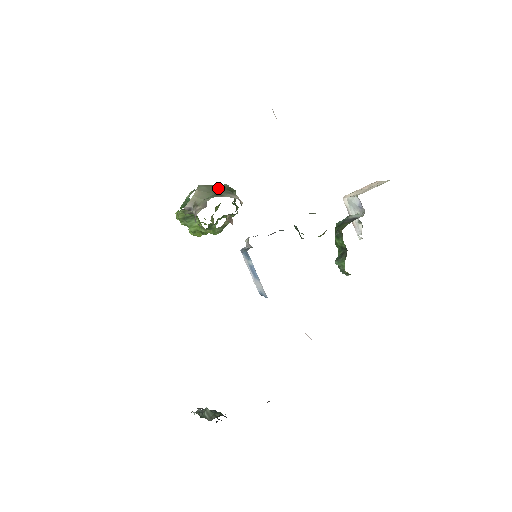
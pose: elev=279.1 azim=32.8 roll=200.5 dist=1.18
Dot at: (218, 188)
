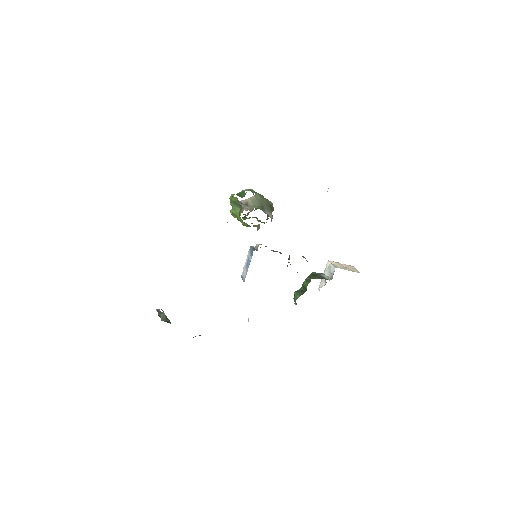
Dot at: (266, 203)
